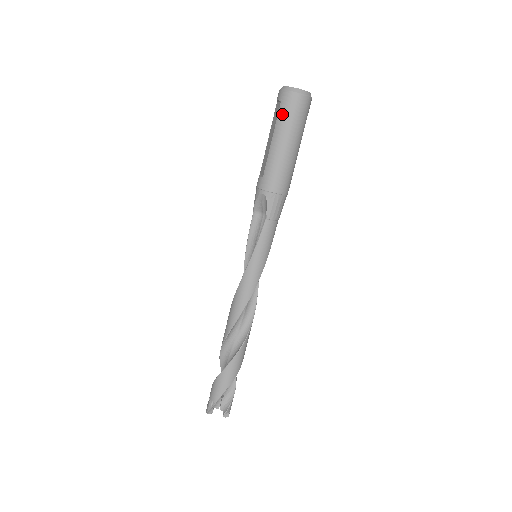
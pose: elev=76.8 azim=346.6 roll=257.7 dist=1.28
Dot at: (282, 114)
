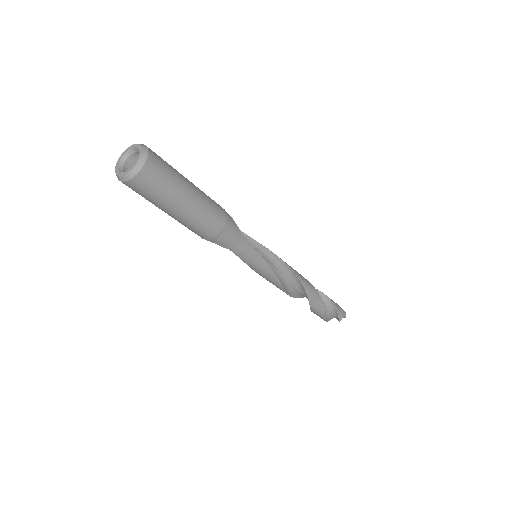
Dot at: occluded
